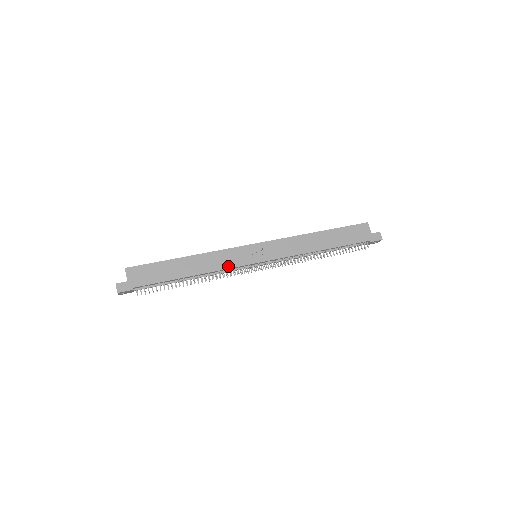
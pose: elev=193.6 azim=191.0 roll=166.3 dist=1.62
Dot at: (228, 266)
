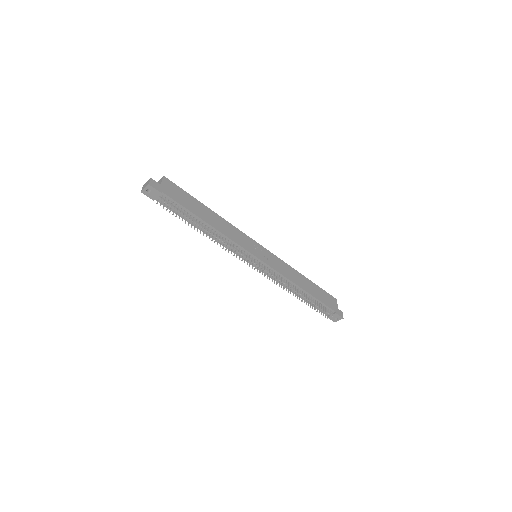
Dot at: (237, 242)
